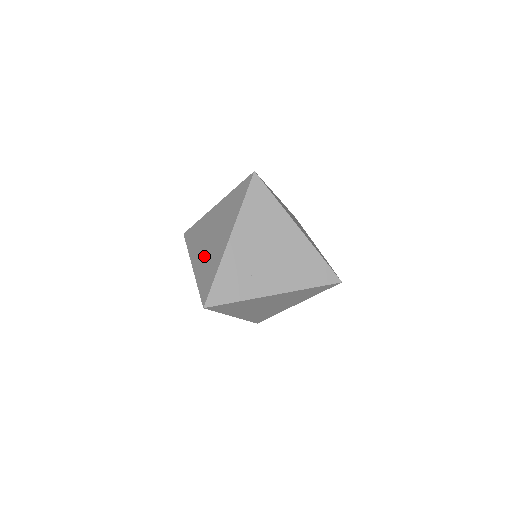
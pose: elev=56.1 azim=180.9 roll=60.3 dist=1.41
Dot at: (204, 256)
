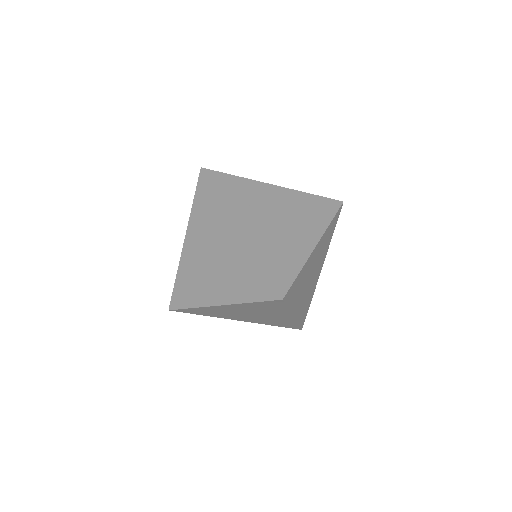
Dot at: occluded
